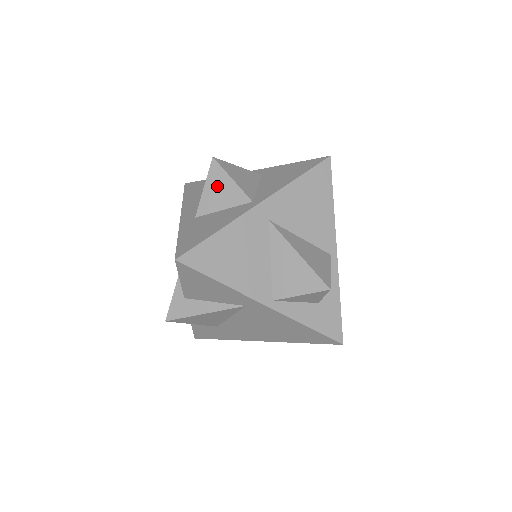
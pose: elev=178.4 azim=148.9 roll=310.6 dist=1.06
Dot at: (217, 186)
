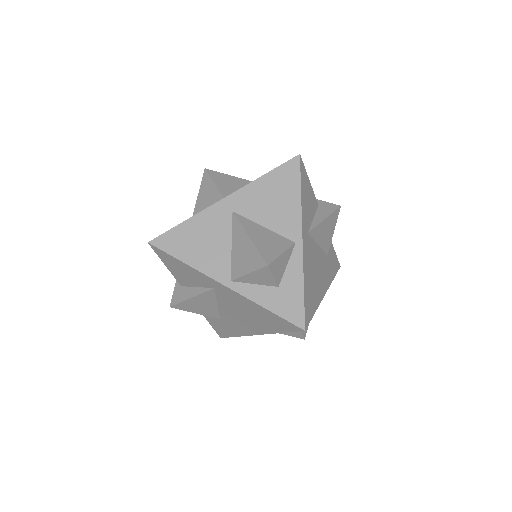
Dot at: (205, 191)
